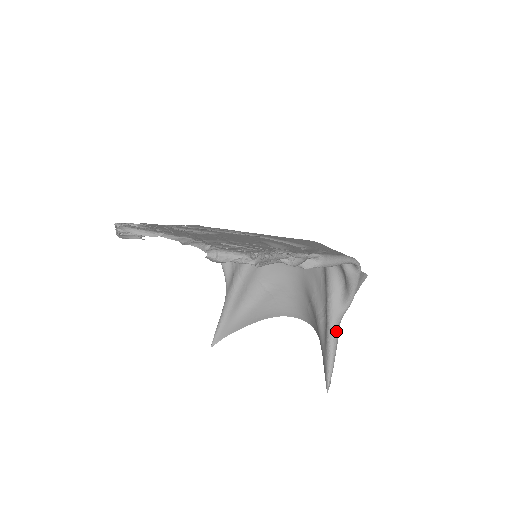
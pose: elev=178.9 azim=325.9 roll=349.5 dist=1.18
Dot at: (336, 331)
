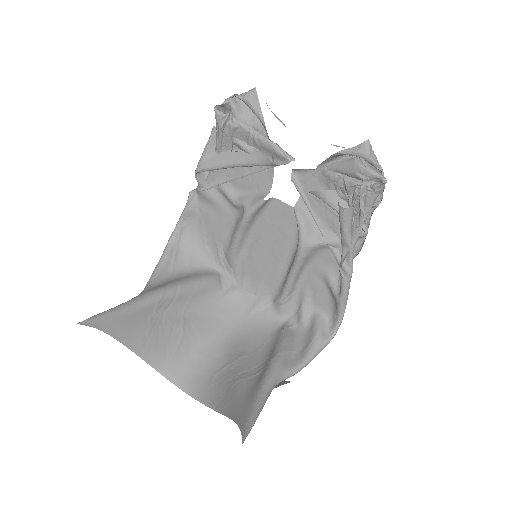
Dot at: (272, 388)
